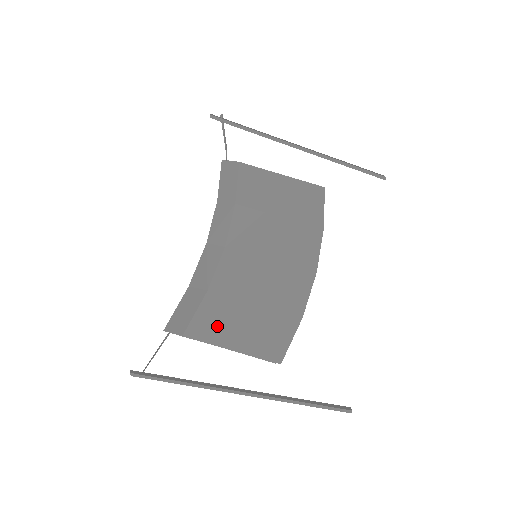
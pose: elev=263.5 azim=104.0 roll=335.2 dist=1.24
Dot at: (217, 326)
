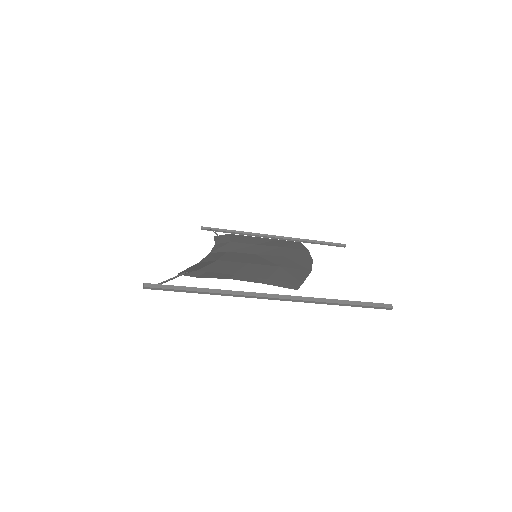
Dot at: (231, 269)
